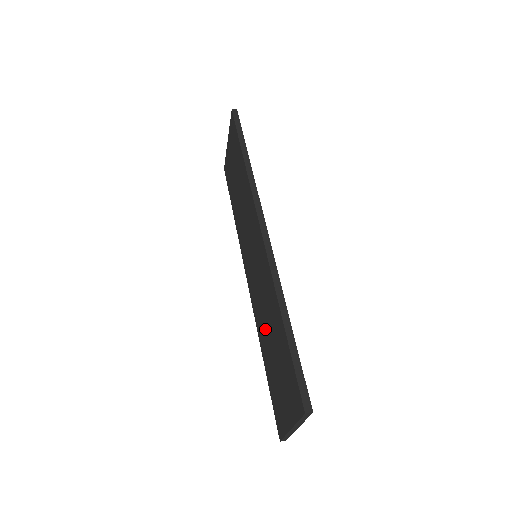
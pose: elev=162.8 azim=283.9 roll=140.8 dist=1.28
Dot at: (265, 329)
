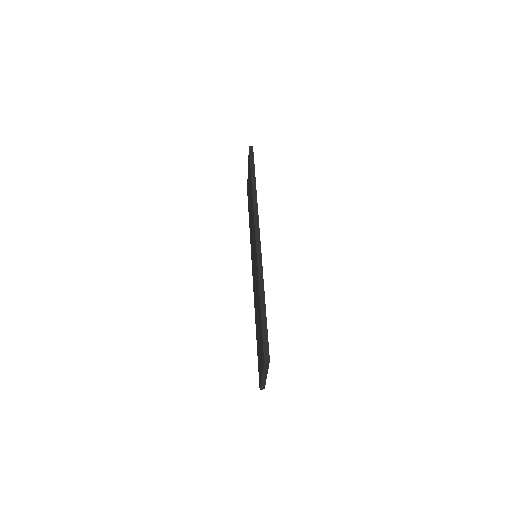
Dot at: (256, 309)
